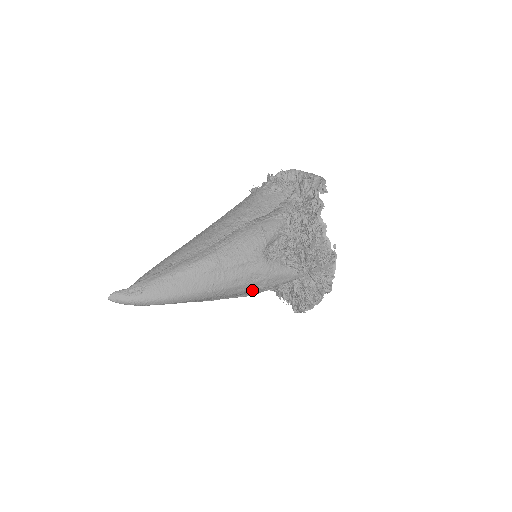
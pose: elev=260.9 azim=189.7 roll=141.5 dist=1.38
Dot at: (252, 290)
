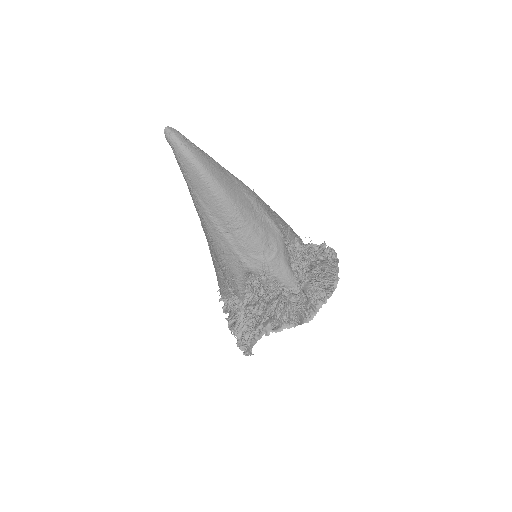
Dot at: (256, 255)
